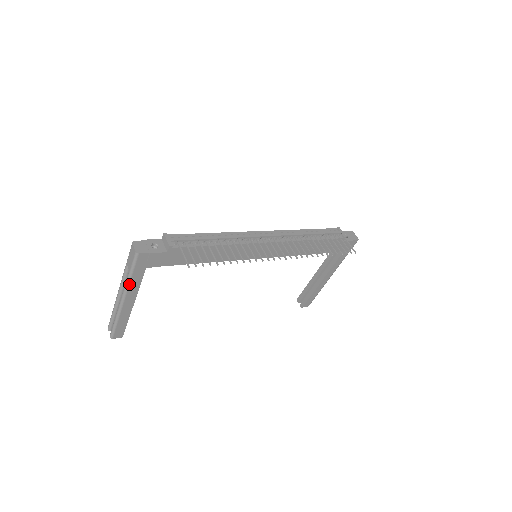
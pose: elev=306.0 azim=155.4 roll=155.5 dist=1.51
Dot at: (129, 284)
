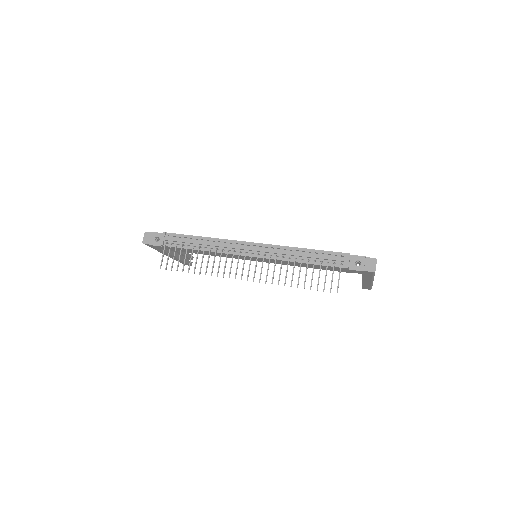
Dot at: (159, 251)
